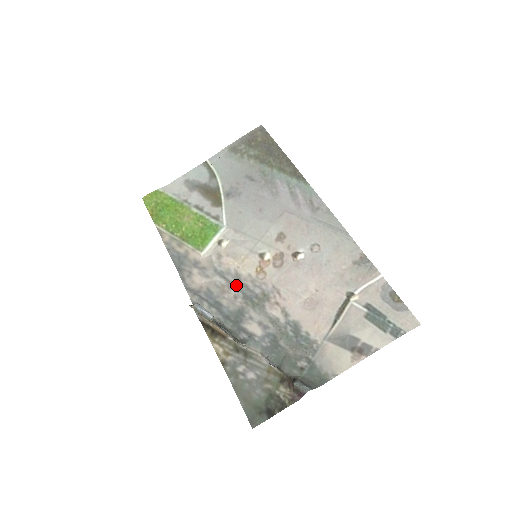
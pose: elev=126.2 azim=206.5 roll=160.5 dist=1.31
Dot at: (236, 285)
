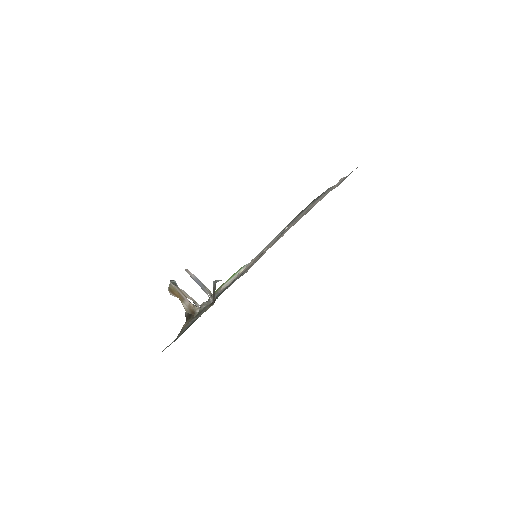
Dot at: occluded
